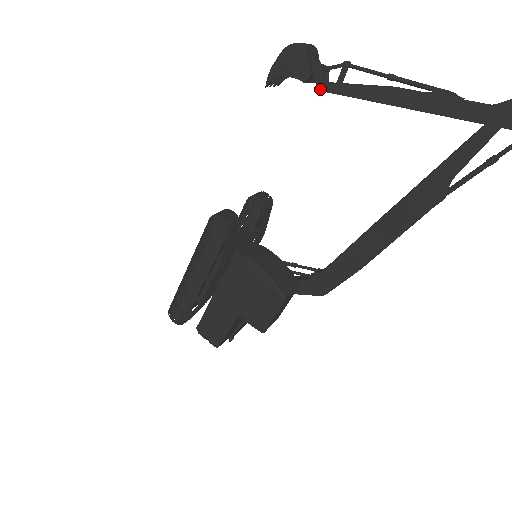
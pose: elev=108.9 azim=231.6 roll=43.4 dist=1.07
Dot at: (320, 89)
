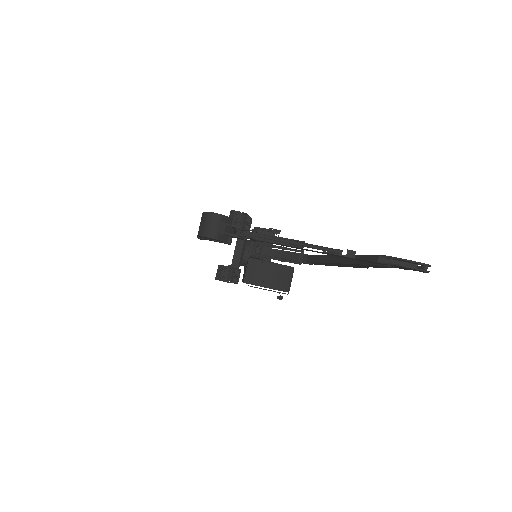
Dot at: occluded
